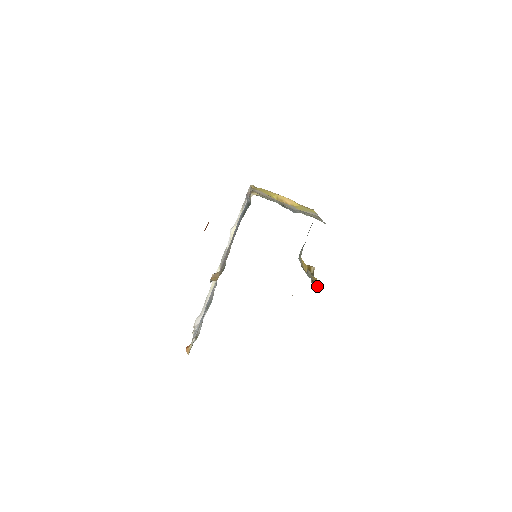
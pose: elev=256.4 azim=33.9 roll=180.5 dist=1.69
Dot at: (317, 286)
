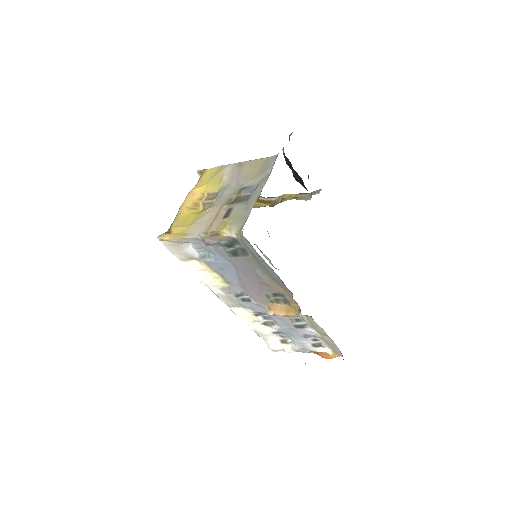
Dot at: occluded
